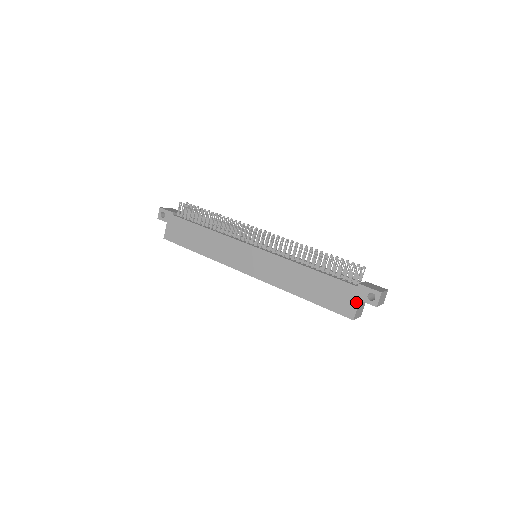
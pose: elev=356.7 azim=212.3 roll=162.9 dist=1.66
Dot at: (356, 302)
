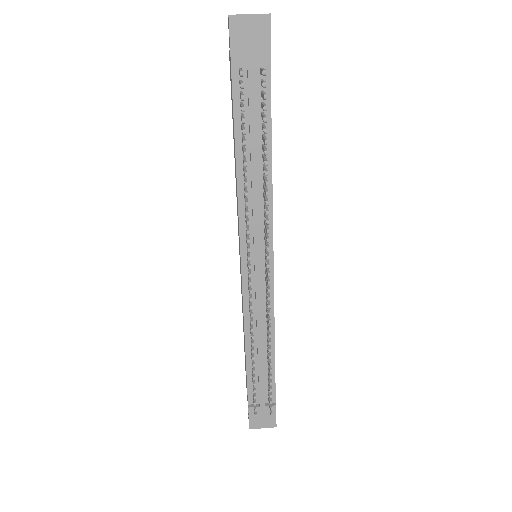
Dot at: occluded
